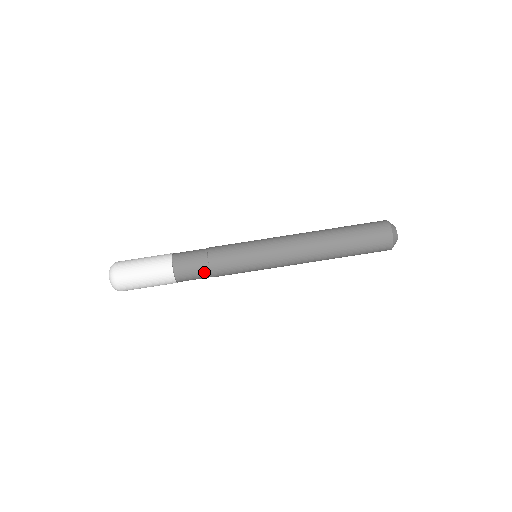
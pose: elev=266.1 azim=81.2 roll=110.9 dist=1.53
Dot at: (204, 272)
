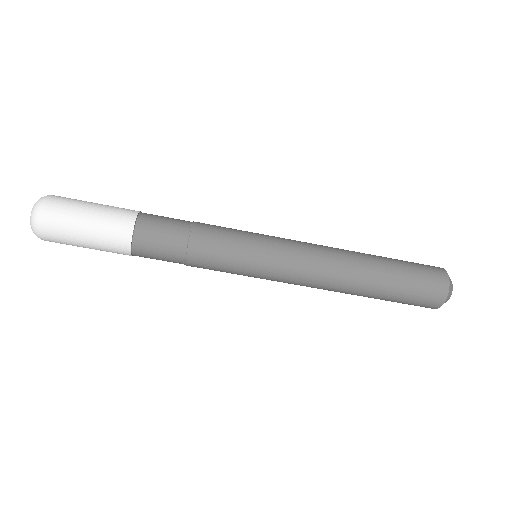
Dot at: (176, 260)
